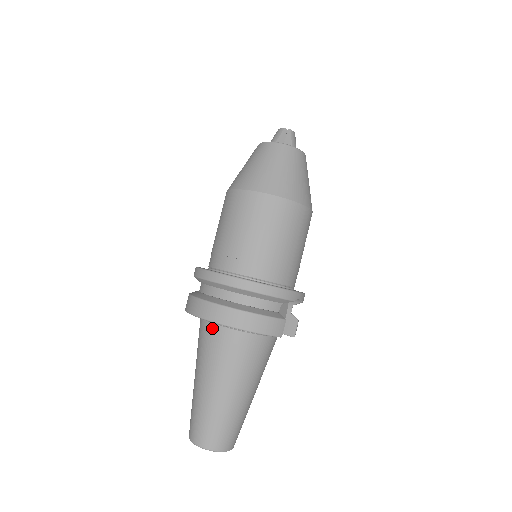
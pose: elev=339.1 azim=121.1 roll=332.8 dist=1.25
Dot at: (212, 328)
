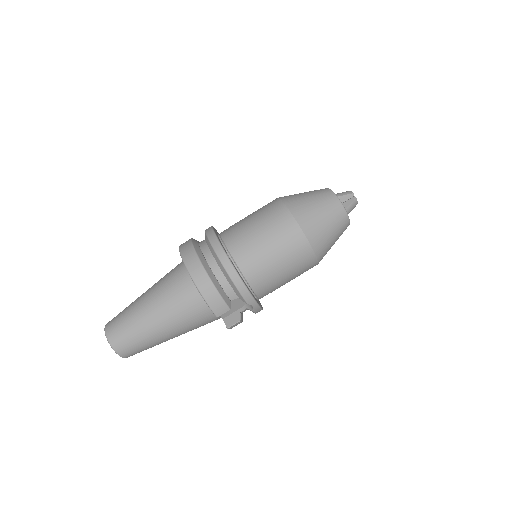
Dot at: (183, 270)
